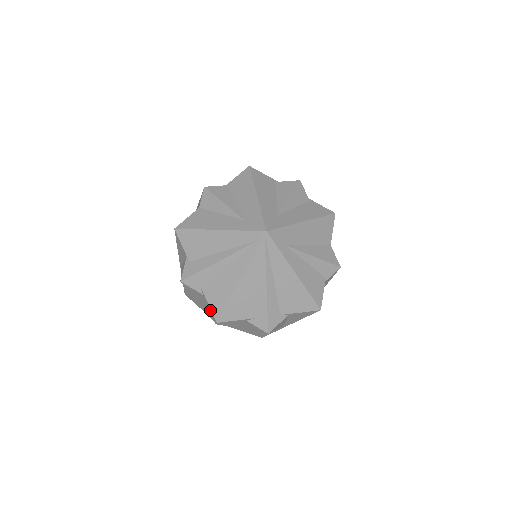
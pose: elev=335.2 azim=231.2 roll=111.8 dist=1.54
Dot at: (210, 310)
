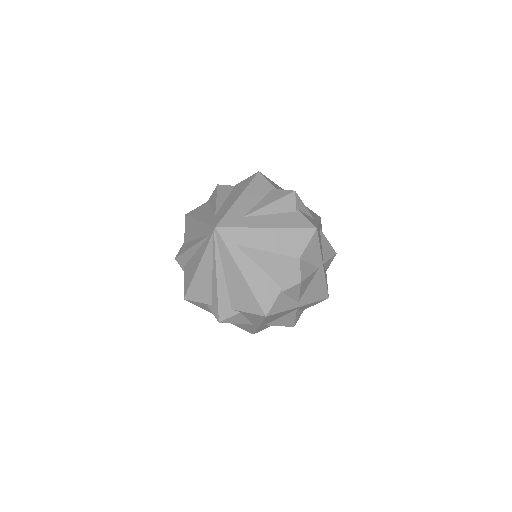
Dot at: occluded
